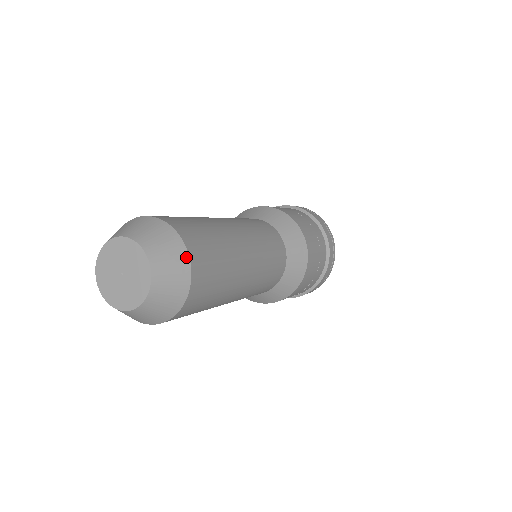
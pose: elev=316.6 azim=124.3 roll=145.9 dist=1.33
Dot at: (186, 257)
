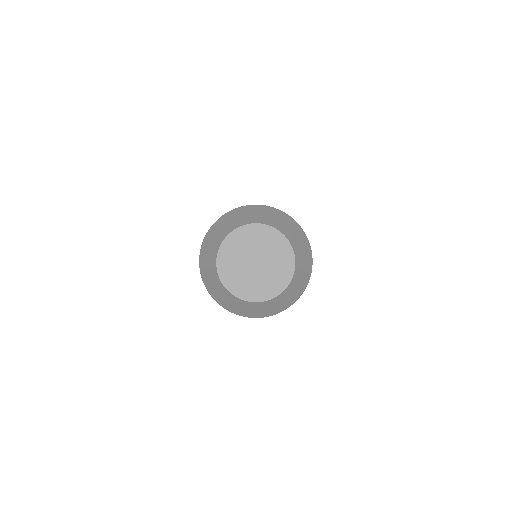
Dot at: (300, 228)
